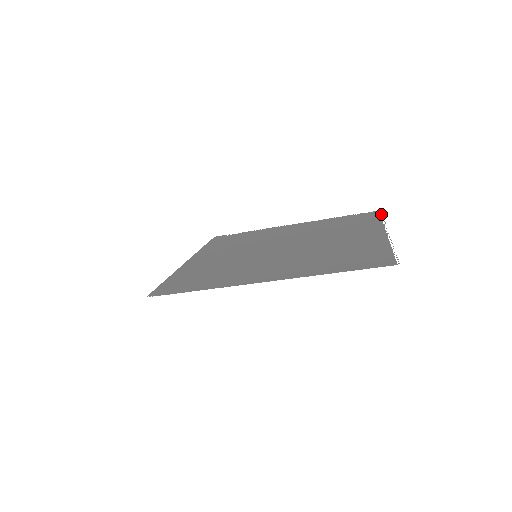
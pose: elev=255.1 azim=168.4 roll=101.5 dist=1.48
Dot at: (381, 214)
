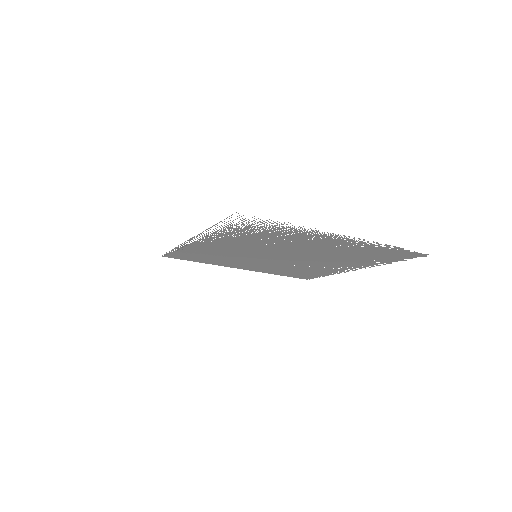
Dot at: occluded
